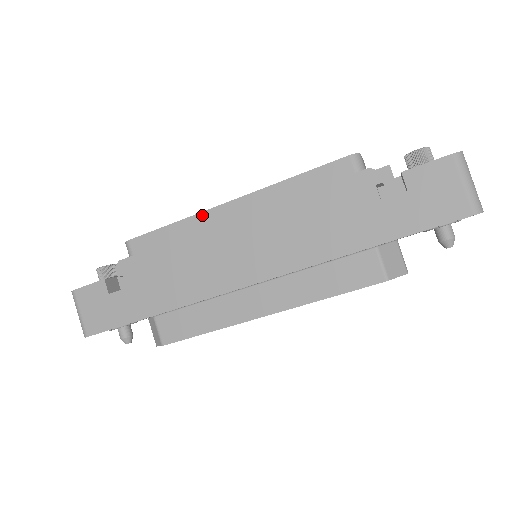
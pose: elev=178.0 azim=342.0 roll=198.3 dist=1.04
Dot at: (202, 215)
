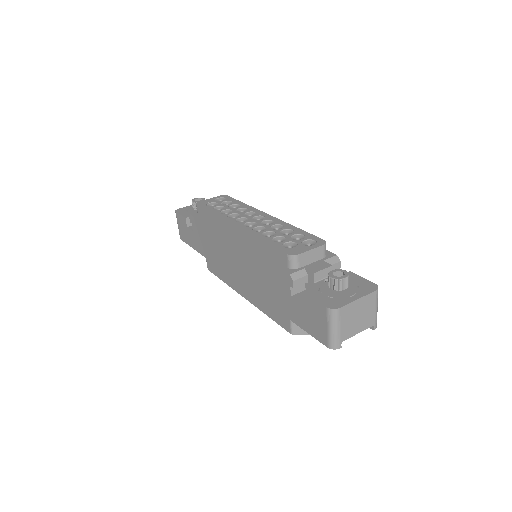
Dot at: (224, 221)
